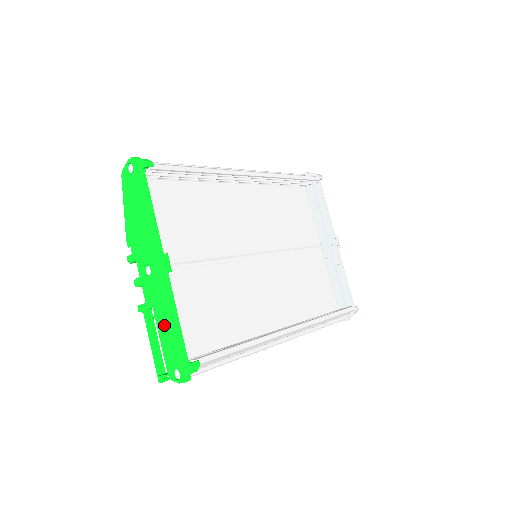
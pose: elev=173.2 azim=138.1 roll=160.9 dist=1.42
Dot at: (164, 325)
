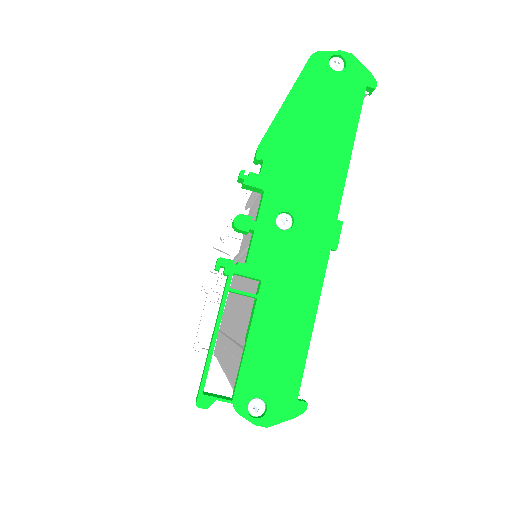
Dot at: (275, 320)
